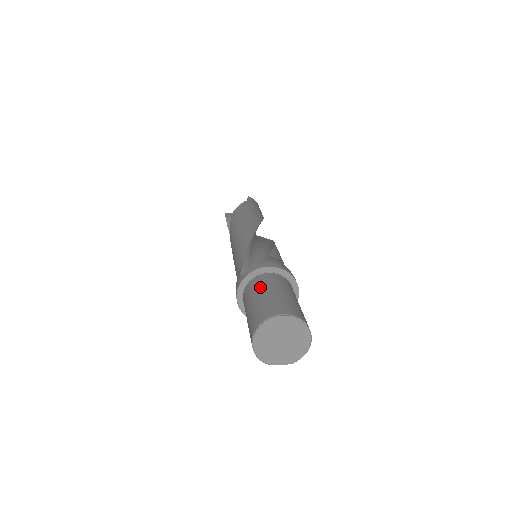
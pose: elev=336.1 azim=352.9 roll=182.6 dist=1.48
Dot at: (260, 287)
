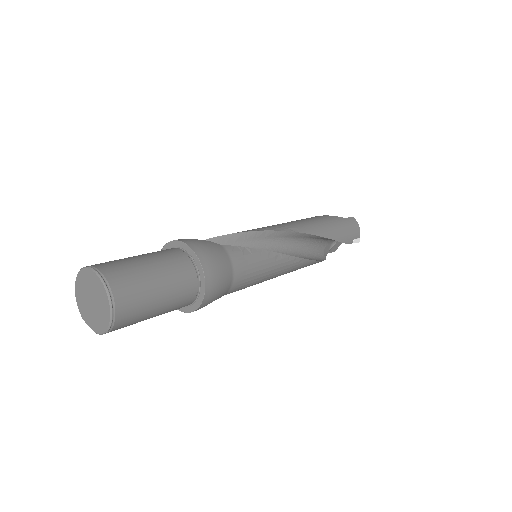
Dot at: occluded
